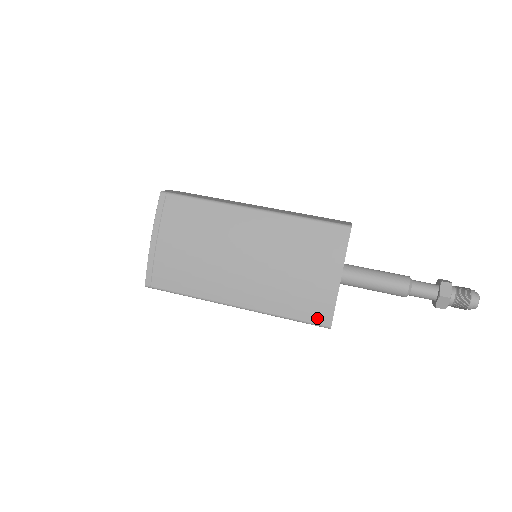
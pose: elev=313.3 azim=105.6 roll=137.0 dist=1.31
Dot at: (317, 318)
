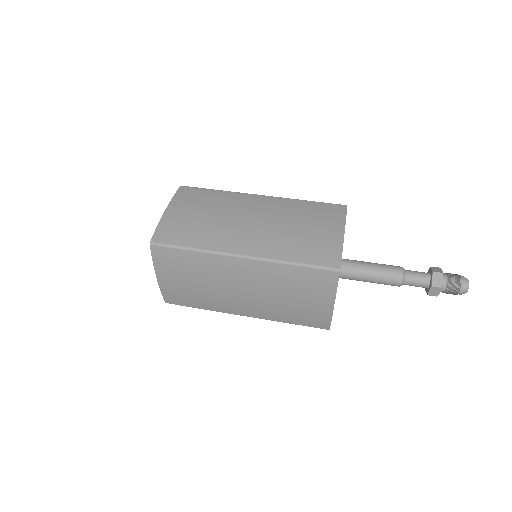
Dot at: (326, 262)
